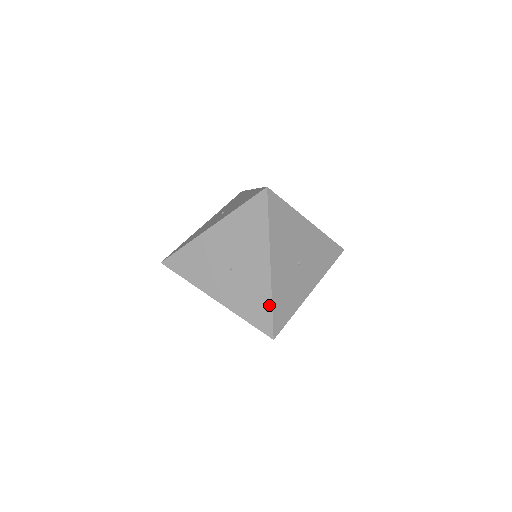
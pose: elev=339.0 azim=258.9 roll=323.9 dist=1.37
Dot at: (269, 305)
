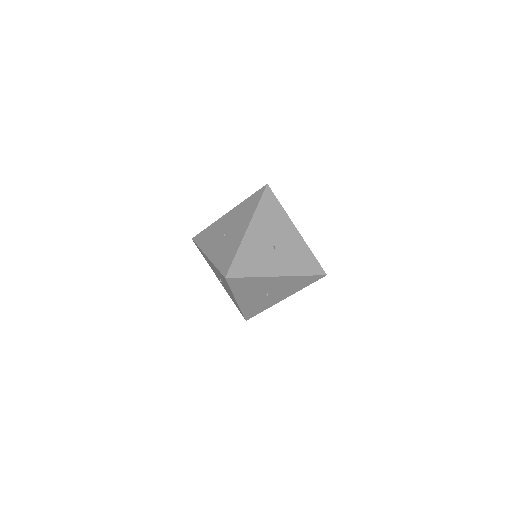
Dot at: occluded
